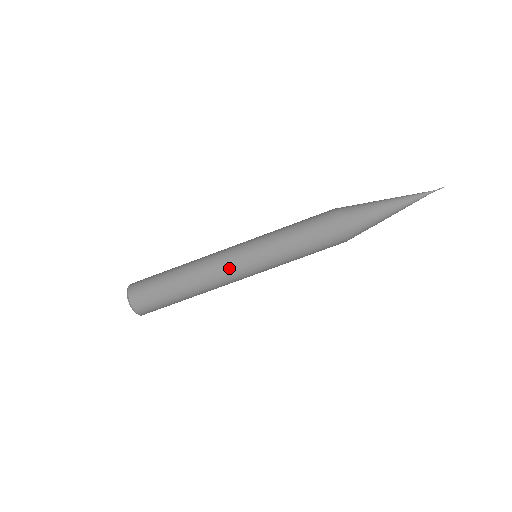
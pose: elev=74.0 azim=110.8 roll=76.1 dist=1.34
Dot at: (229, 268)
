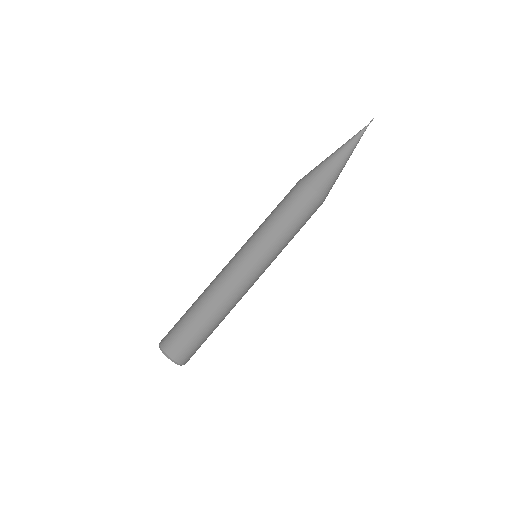
Dot at: (230, 268)
